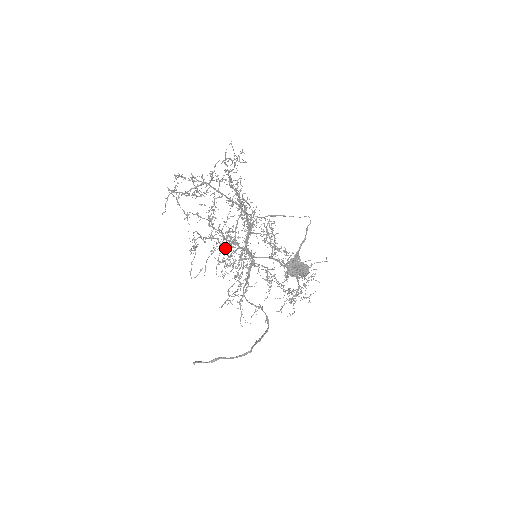
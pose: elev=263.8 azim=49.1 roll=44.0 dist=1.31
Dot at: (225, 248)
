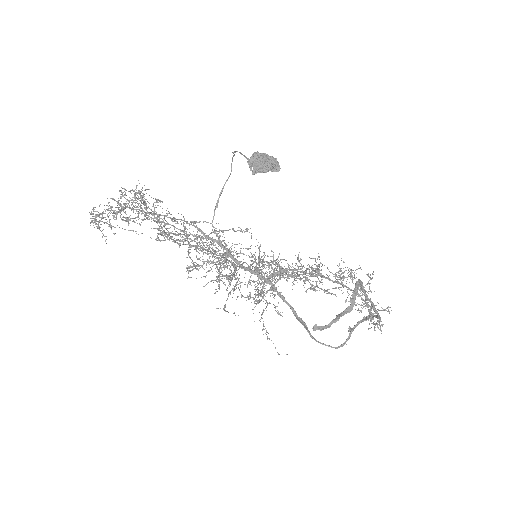
Dot at: (230, 292)
